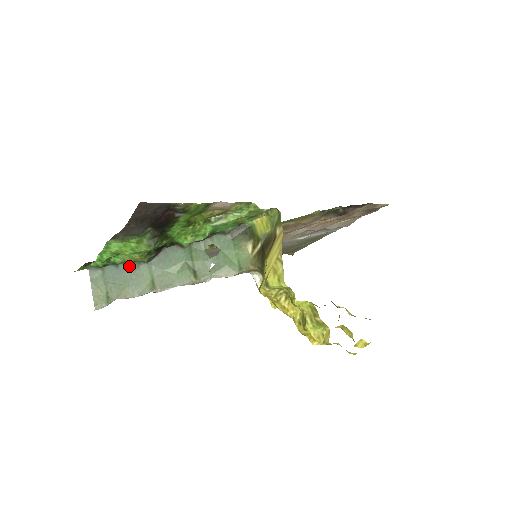
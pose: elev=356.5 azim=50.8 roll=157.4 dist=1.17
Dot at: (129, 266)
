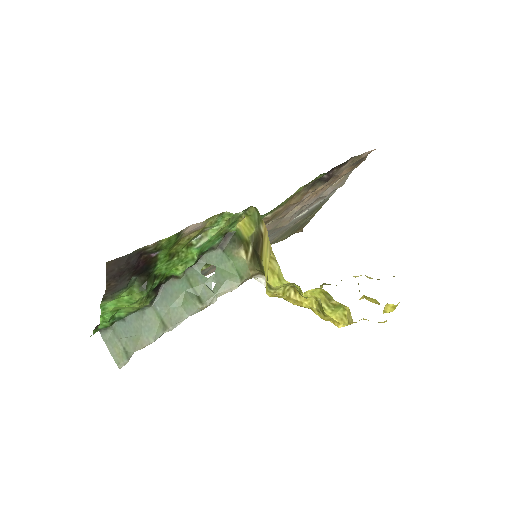
Dot at: (135, 315)
